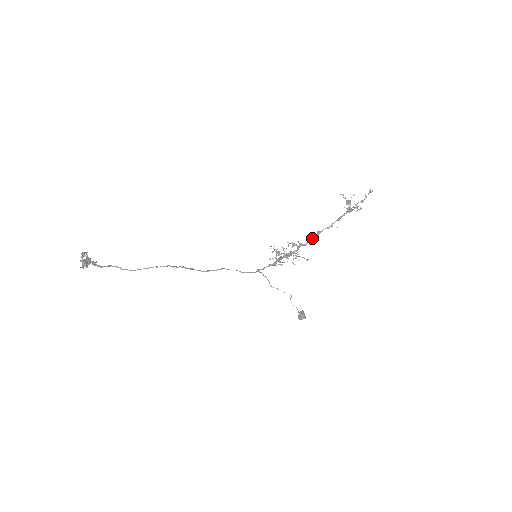
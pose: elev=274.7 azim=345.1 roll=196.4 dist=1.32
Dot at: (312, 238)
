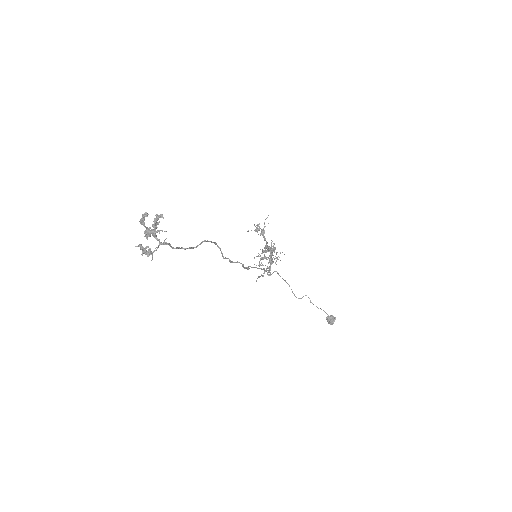
Dot at: (268, 248)
